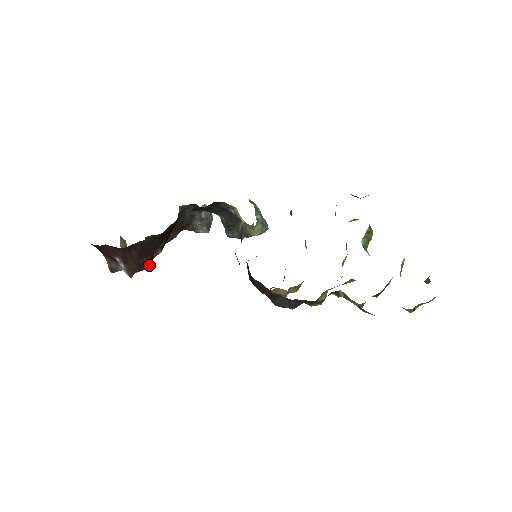
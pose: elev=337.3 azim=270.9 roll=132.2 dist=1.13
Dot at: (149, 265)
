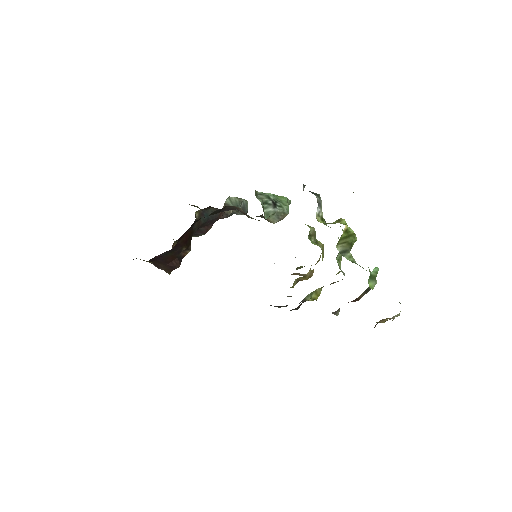
Dot at: (179, 265)
